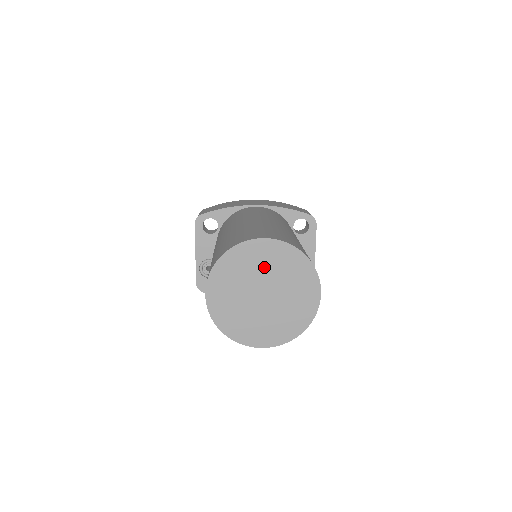
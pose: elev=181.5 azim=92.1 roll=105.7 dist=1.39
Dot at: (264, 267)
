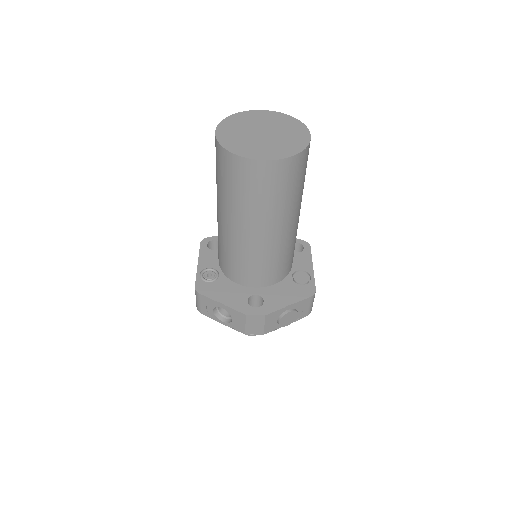
Dot at: (263, 121)
